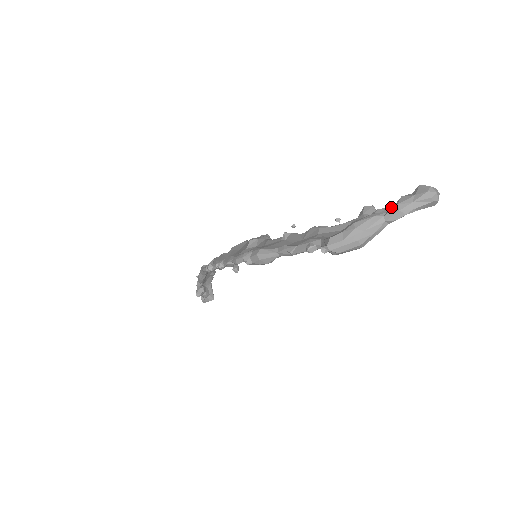
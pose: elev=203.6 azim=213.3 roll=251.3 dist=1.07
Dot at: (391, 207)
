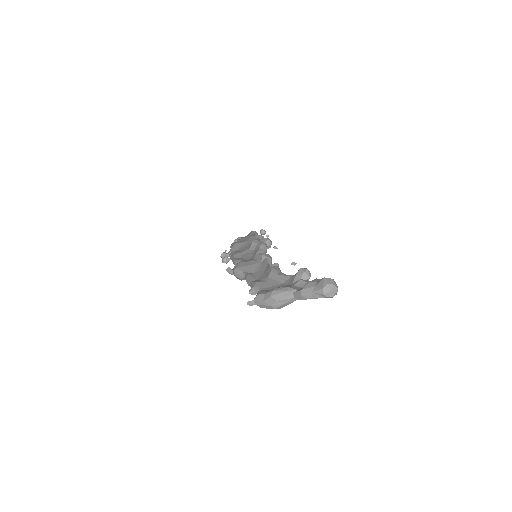
Dot at: (307, 283)
